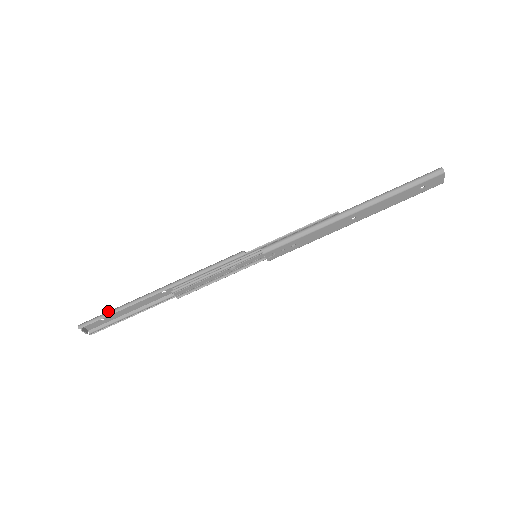
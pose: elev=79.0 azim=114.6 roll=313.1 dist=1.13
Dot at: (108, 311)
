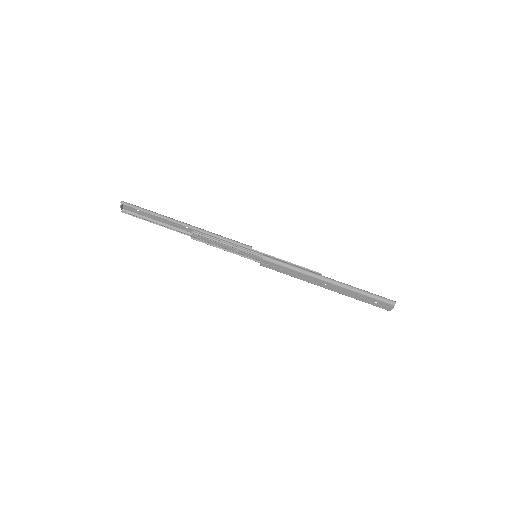
Dot at: (146, 209)
